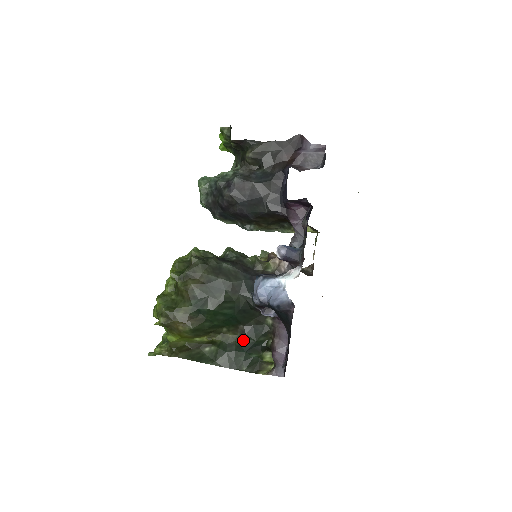
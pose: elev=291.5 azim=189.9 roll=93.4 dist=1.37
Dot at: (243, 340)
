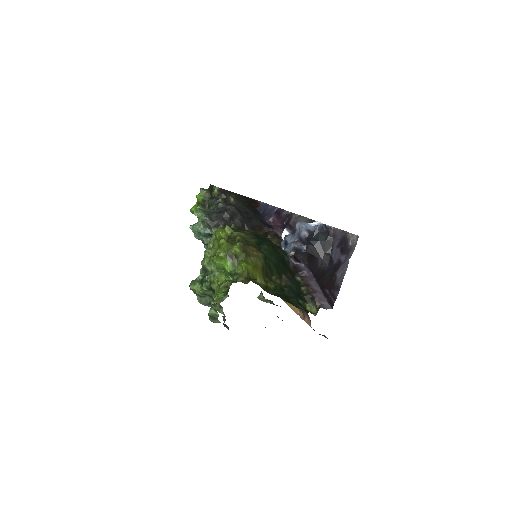
Dot at: (290, 286)
